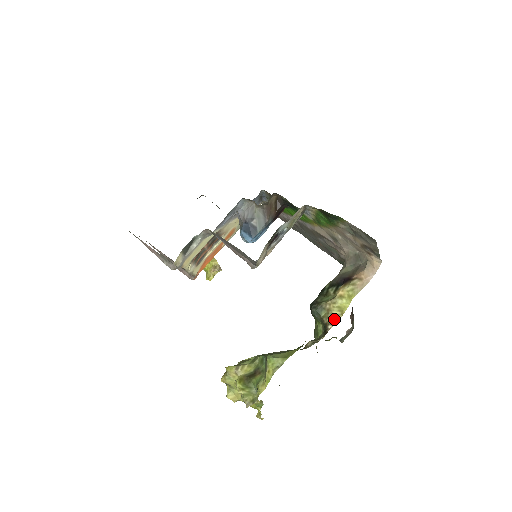
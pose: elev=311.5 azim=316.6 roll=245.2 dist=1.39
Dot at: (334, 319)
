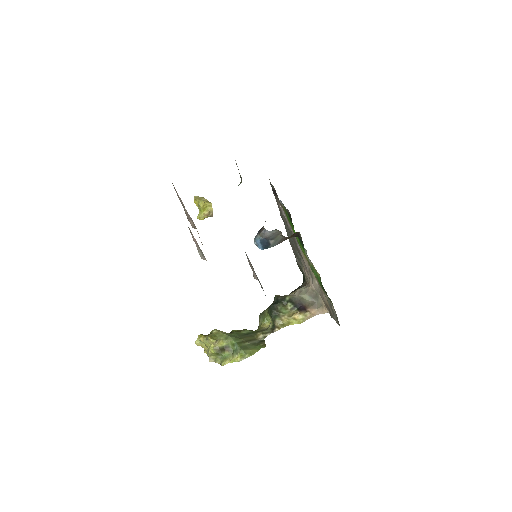
Dot at: (282, 326)
